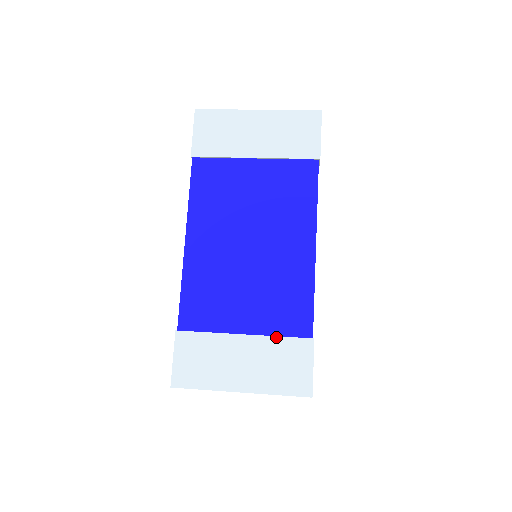
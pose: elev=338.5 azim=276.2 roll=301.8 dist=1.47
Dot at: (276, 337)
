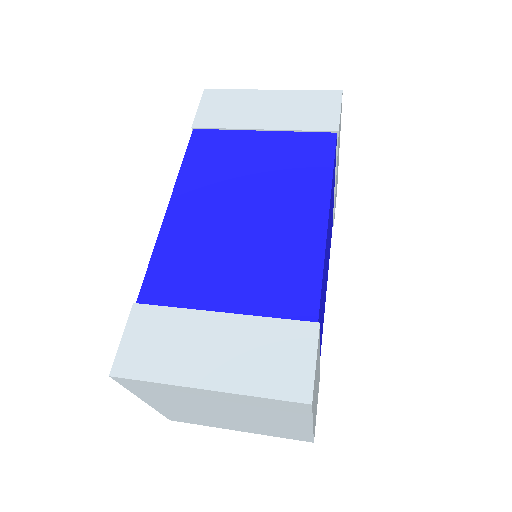
Dot at: (266, 318)
